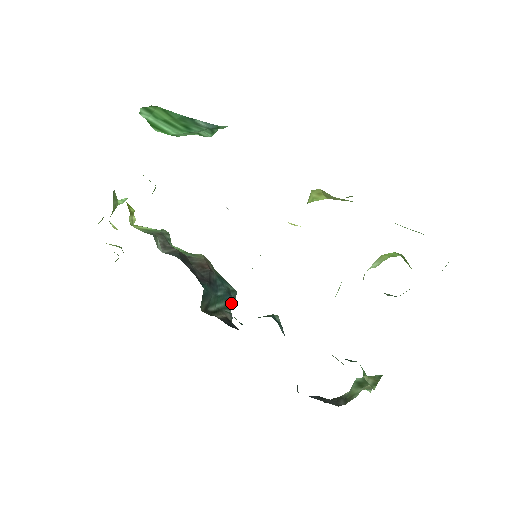
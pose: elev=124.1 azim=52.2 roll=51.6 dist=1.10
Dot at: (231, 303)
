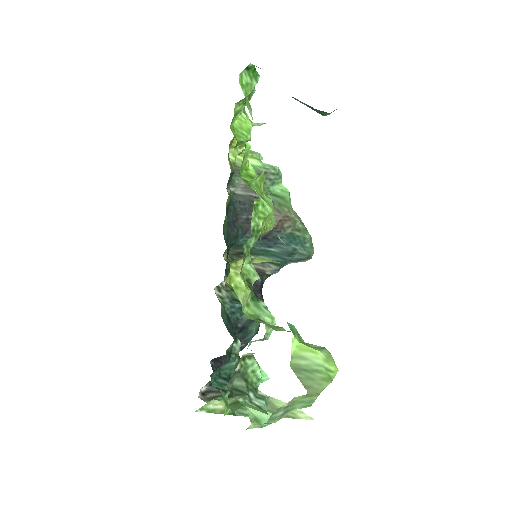
Dot at: (287, 262)
